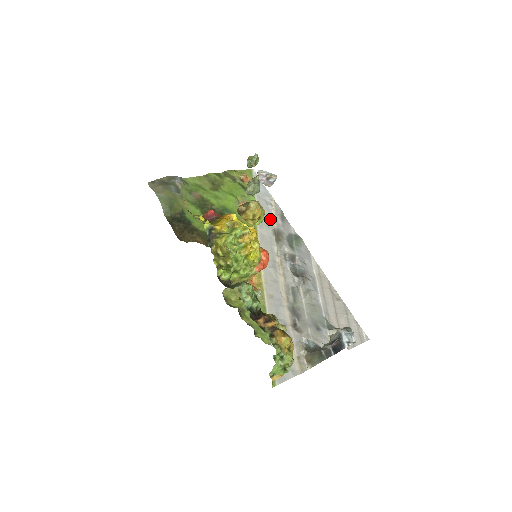
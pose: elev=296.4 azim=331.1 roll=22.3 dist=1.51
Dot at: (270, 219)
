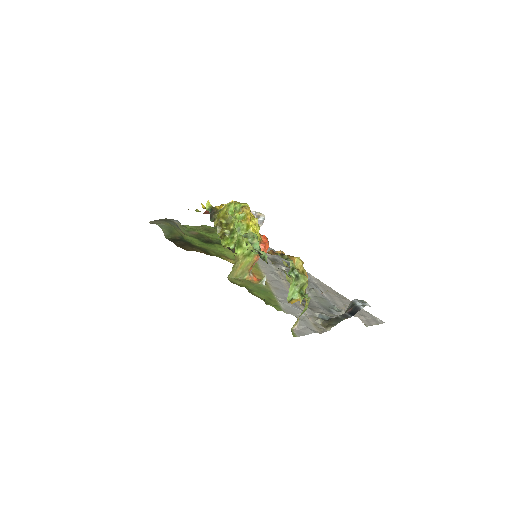
Dot at: occluded
